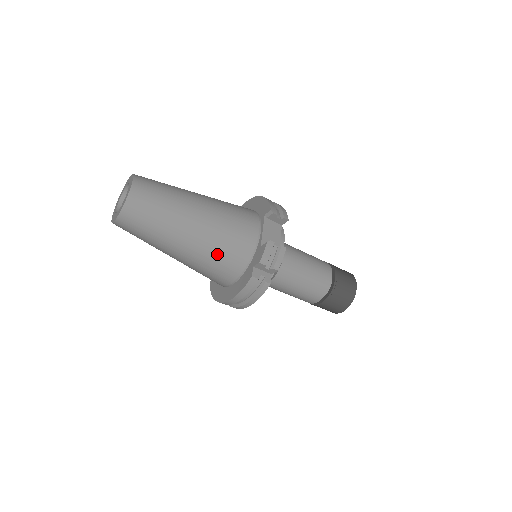
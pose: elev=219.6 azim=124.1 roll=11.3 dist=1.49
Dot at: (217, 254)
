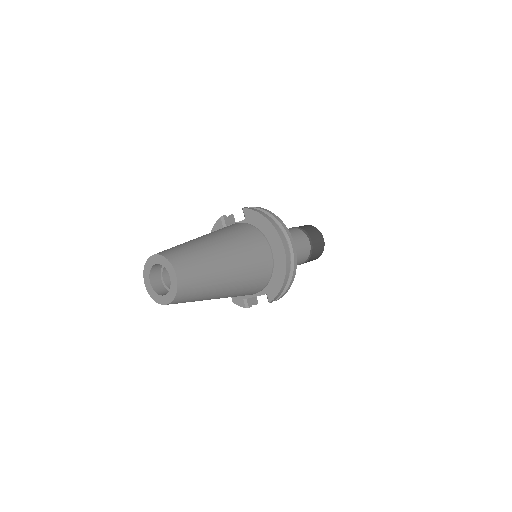
Dot at: occluded
